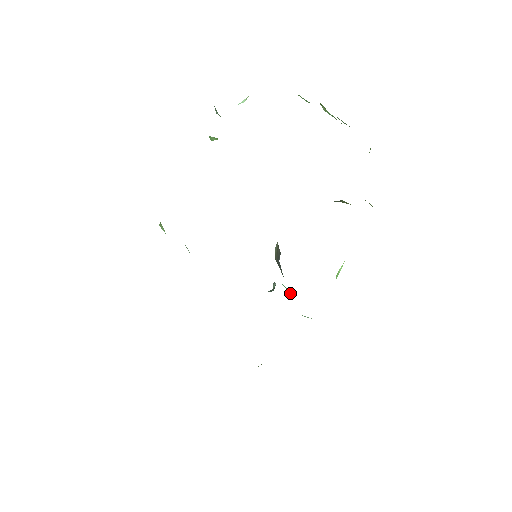
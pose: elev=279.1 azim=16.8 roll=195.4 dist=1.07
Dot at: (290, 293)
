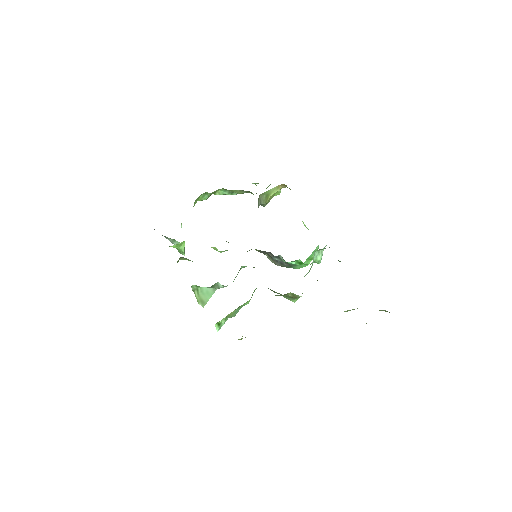
Dot at: (300, 262)
